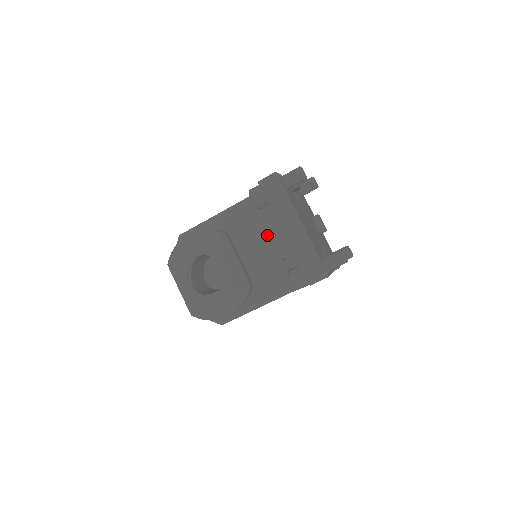
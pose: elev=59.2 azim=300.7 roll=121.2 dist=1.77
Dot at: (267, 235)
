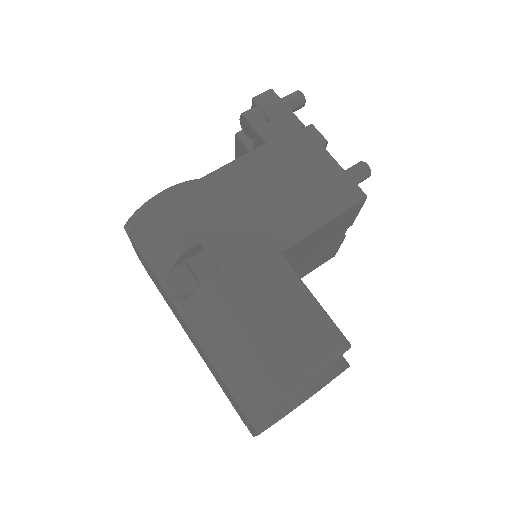
Dot at: (235, 152)
